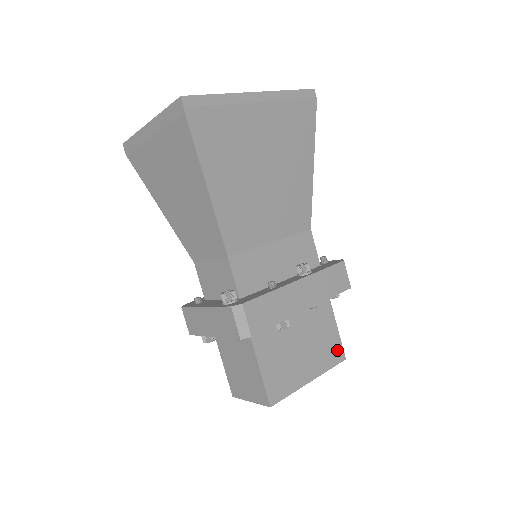
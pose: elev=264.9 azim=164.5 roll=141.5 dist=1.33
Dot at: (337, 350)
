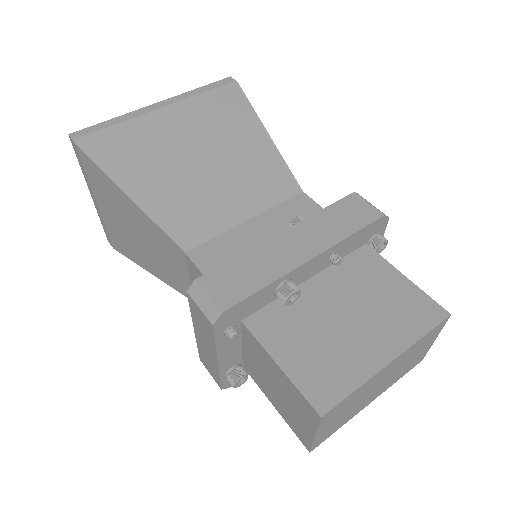
Dot at: (424, 307)
